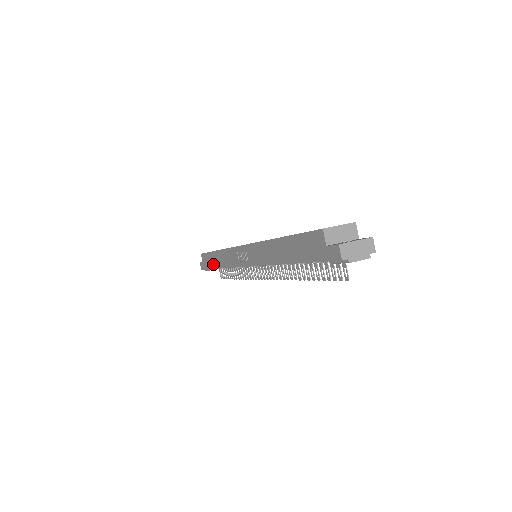
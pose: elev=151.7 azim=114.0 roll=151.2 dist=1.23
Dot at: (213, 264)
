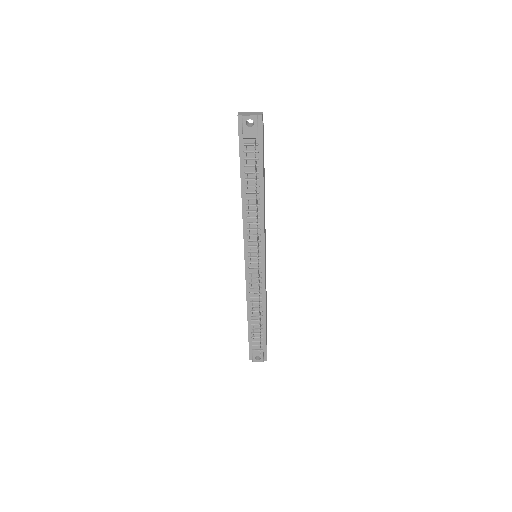
Dot at: occluded
